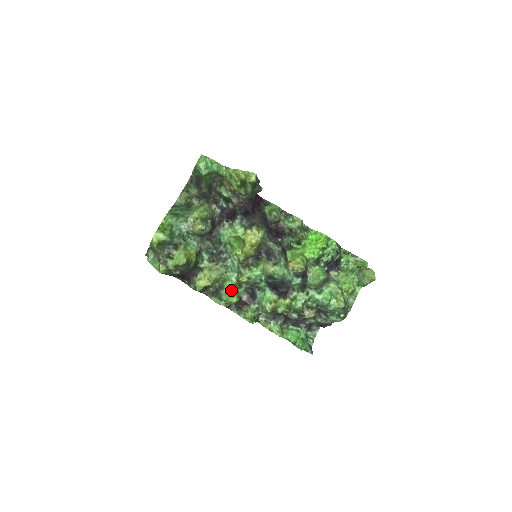
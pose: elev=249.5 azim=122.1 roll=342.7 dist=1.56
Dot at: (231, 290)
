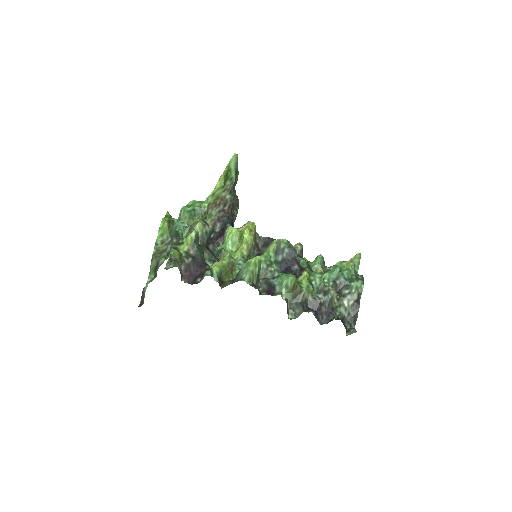
Dot at: occluded
